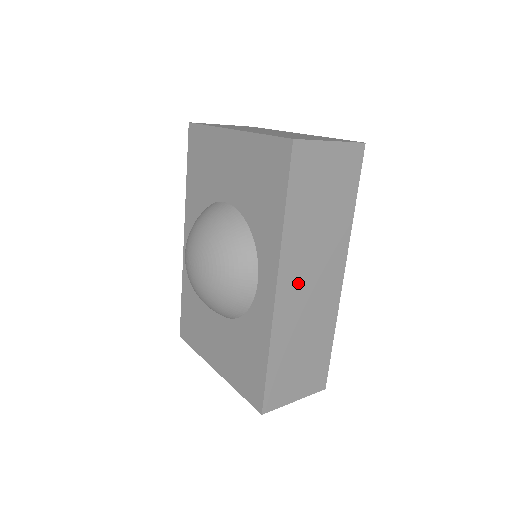
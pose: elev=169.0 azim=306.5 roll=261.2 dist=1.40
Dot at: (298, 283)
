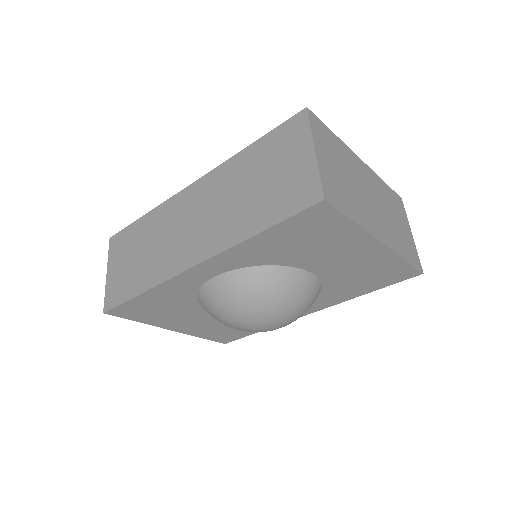
Dot at: occluded
